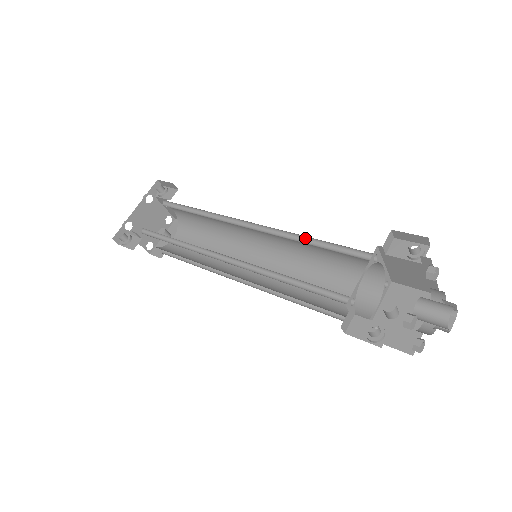
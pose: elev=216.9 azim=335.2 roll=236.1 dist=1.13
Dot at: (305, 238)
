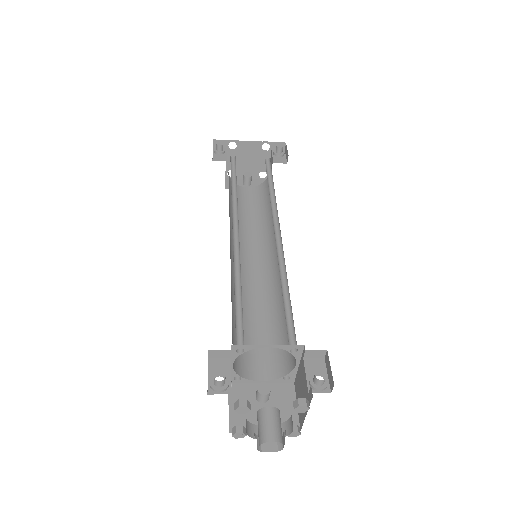
Dot at: (287, 284)
